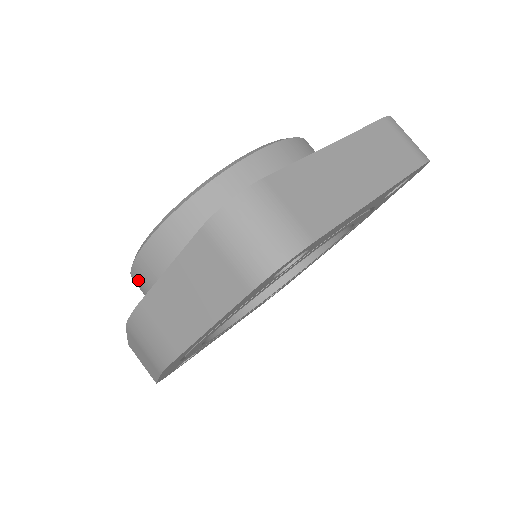
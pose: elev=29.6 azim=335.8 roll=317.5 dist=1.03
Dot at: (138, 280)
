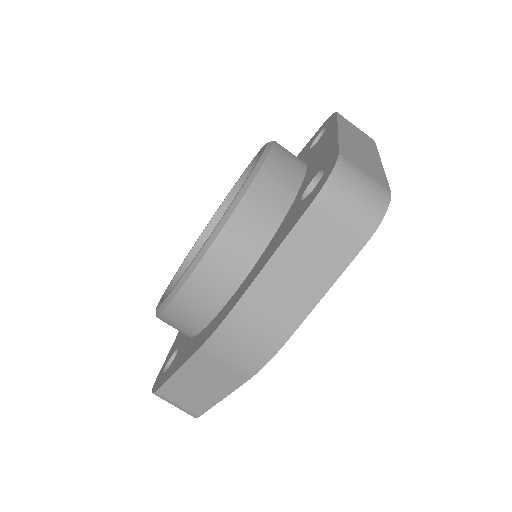
Dot at: (187, 302)
